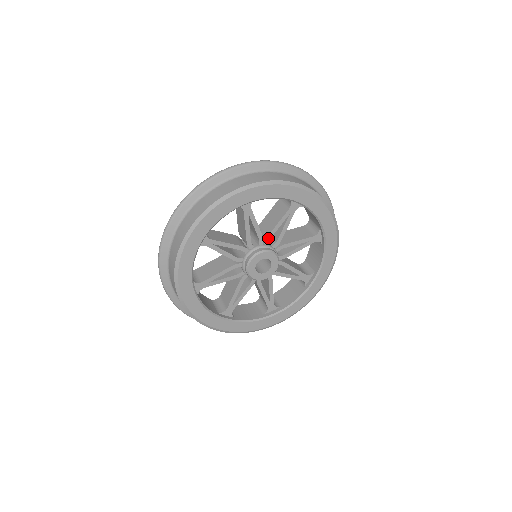
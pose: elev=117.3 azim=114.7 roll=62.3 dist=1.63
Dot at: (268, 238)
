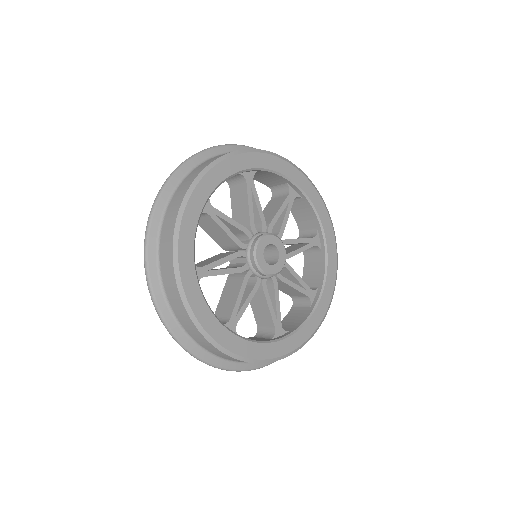
Dot at: (271, 226)
